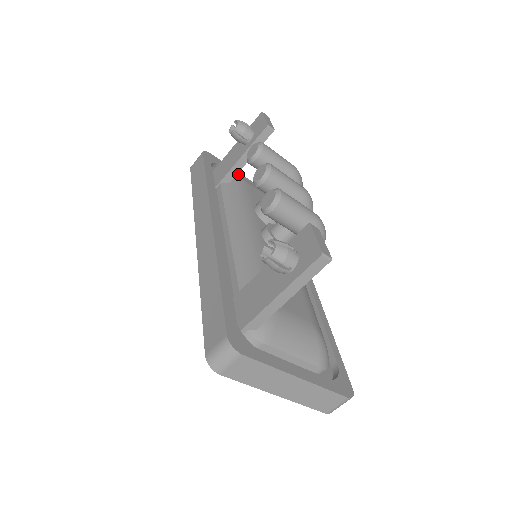
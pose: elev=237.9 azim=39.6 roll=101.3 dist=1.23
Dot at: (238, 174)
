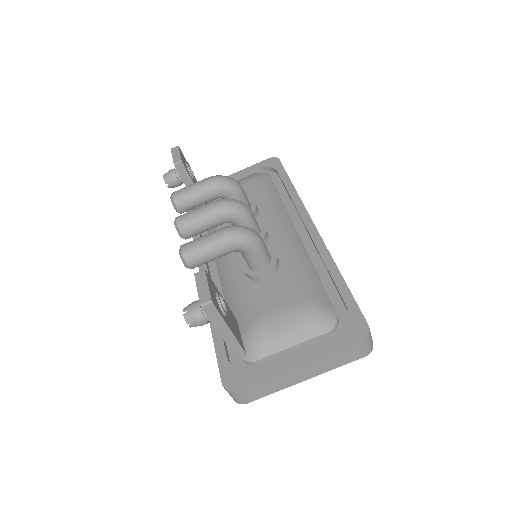
Dot at: occluded
